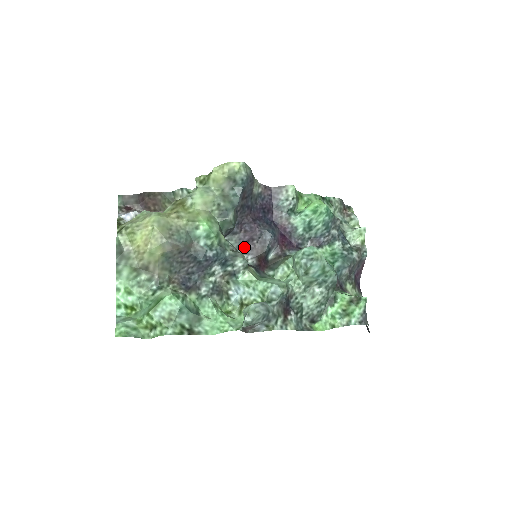
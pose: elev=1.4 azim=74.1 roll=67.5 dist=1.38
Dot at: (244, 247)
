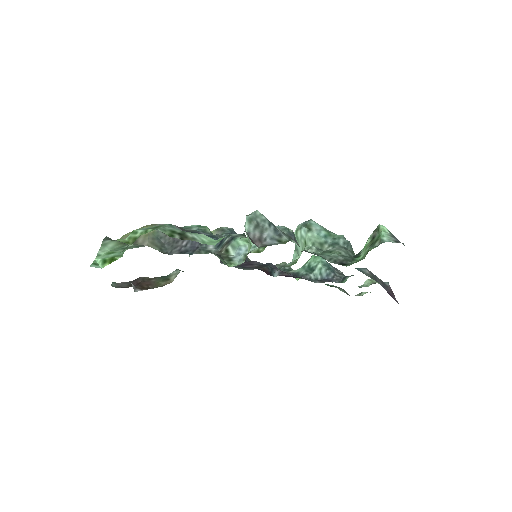
Dot at: (243, 267)
